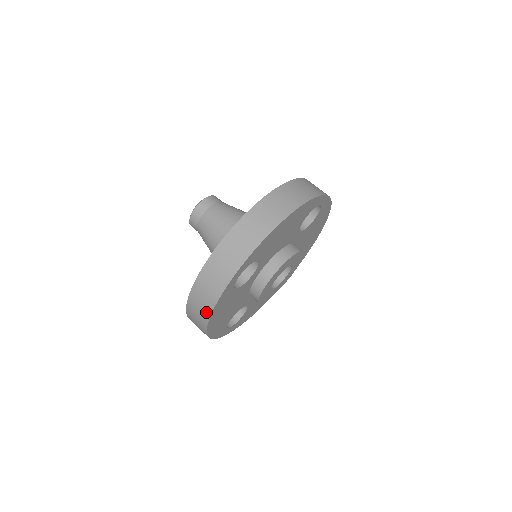
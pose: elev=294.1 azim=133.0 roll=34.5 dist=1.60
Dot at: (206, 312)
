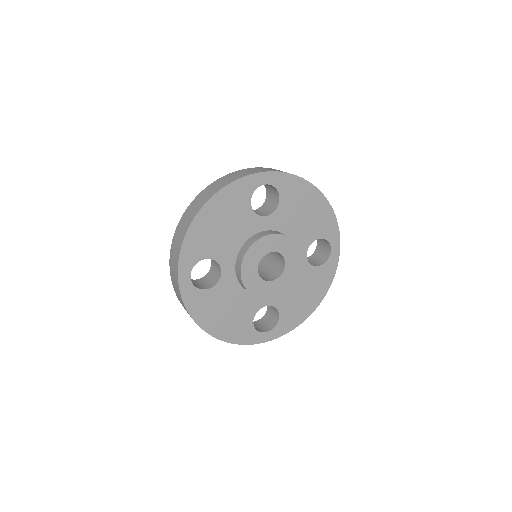
Dot at: (219, 188)
